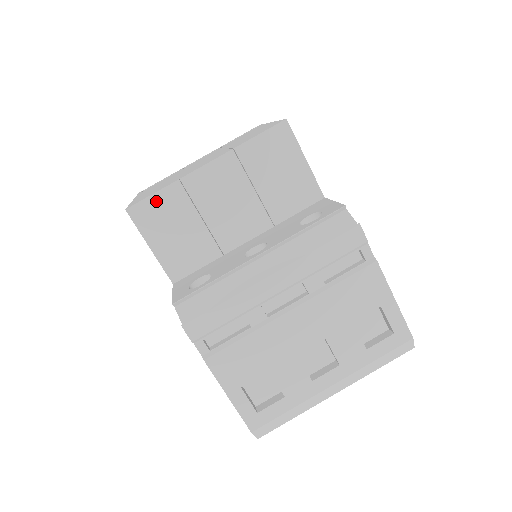
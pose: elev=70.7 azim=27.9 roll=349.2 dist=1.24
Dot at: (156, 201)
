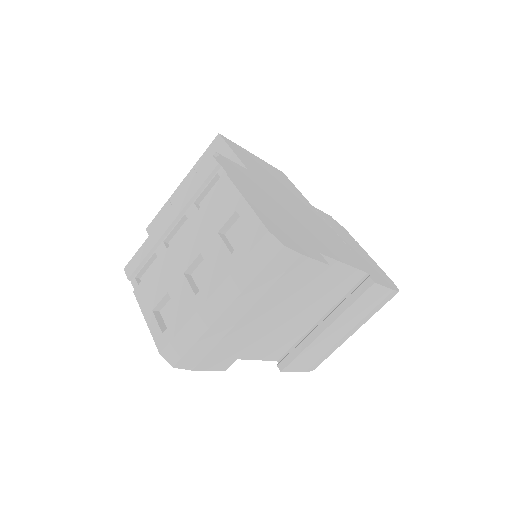
Dot at: (159, 218)
